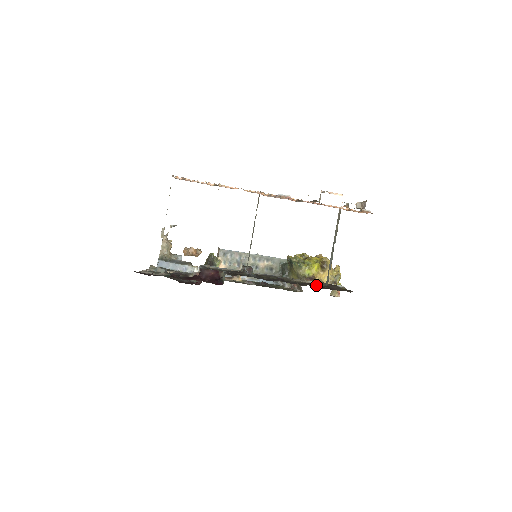
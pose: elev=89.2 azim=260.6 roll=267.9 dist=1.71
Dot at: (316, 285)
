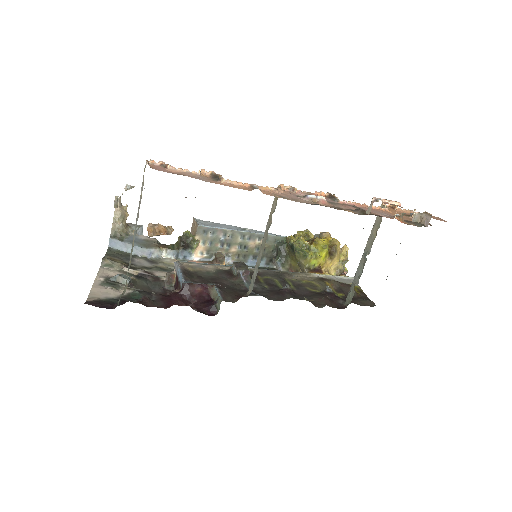
Dot at: (331, 295)
